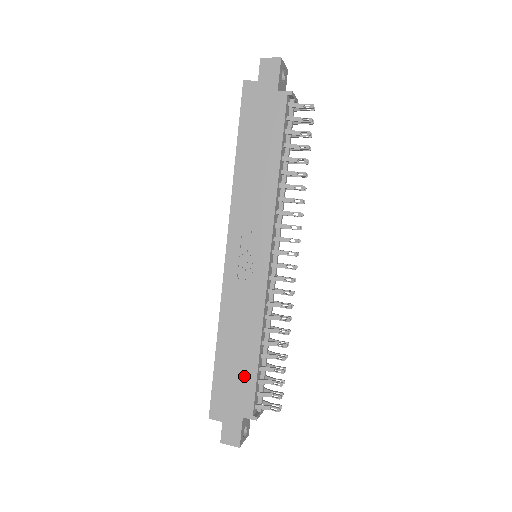
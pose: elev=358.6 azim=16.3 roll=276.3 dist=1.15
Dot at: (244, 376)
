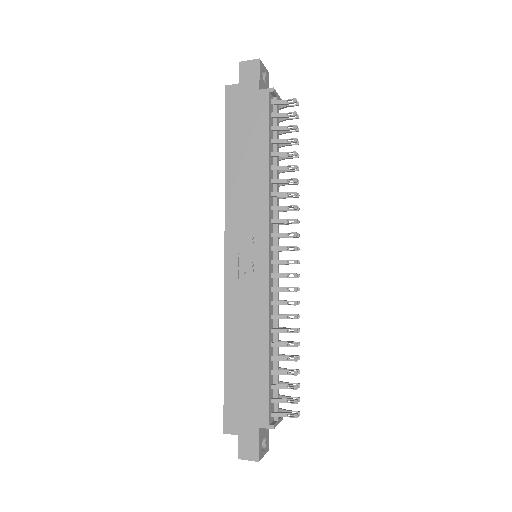
Dot at: (256, 382)
